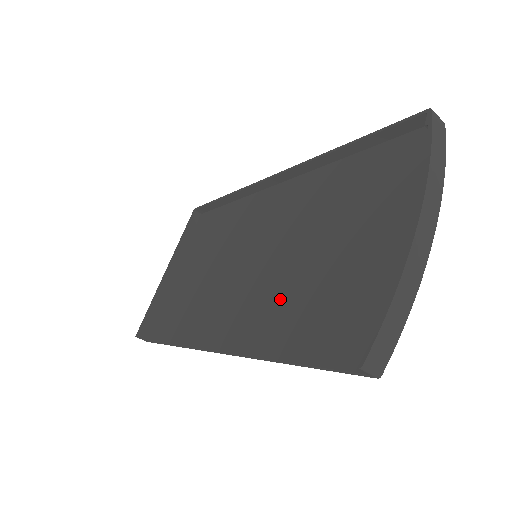
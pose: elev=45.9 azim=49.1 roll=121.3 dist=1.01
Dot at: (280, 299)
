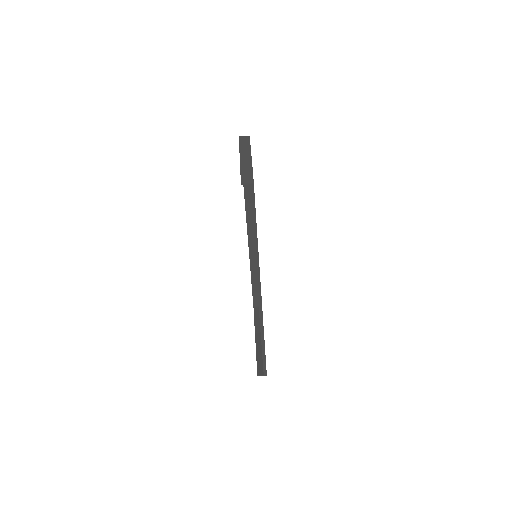
Dot at: occluded
